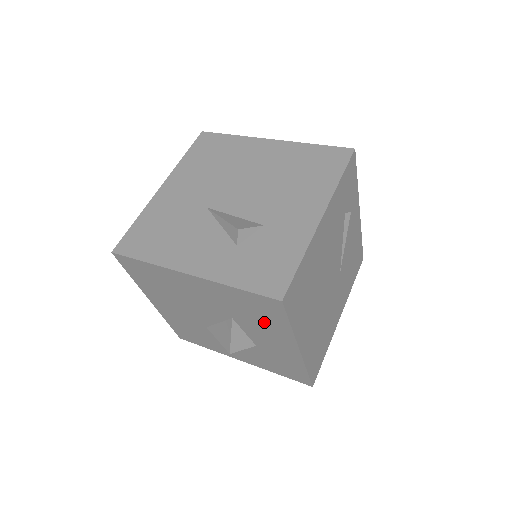
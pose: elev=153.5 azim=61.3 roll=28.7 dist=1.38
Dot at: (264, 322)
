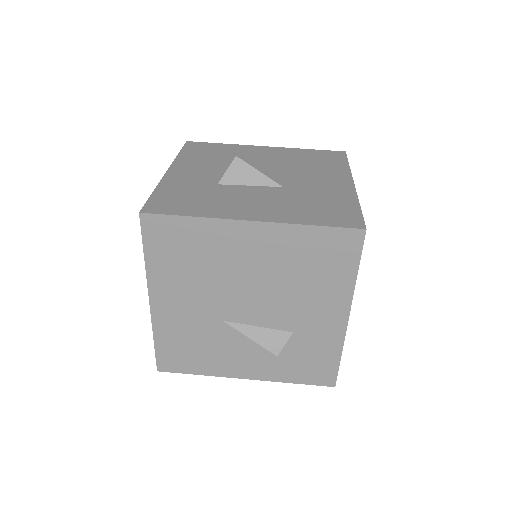
Dot at: occluded
